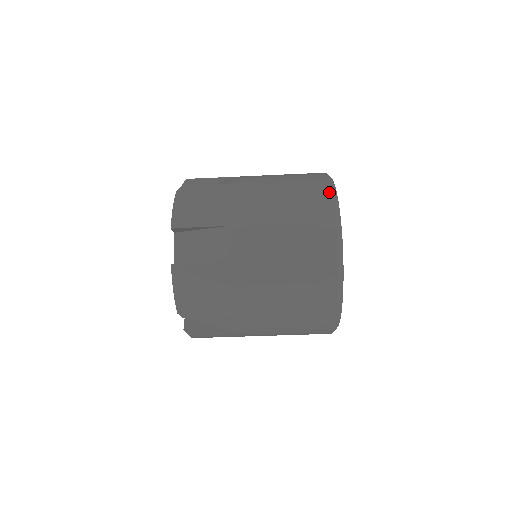
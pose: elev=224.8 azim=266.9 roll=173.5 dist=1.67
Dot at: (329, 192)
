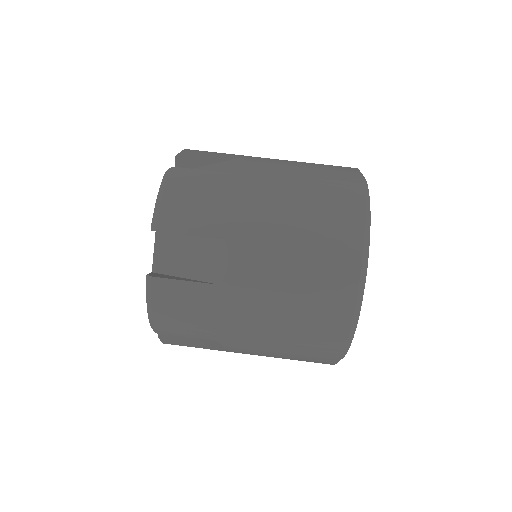
Dot at: occluded
